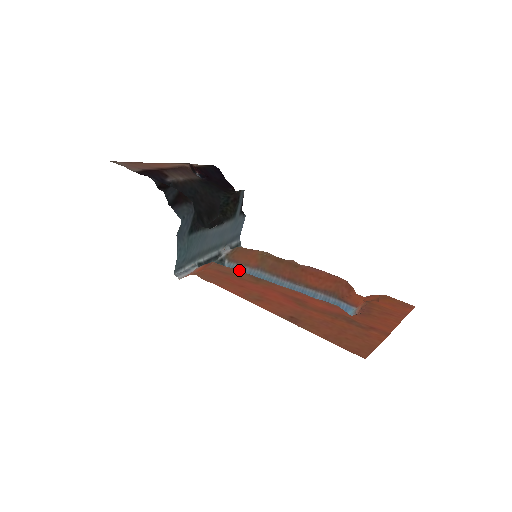
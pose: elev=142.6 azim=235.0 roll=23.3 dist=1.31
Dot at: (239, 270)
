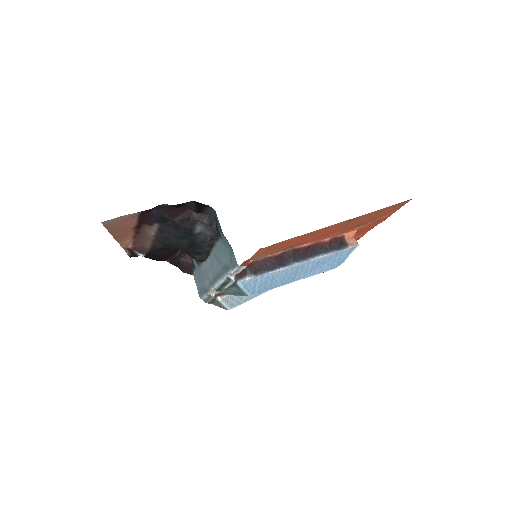
Dot at: occluded
